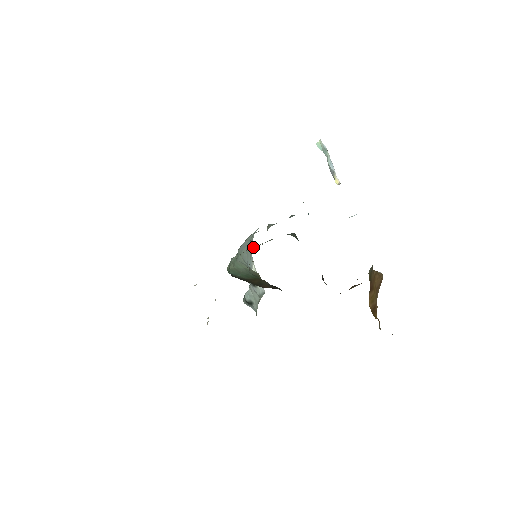
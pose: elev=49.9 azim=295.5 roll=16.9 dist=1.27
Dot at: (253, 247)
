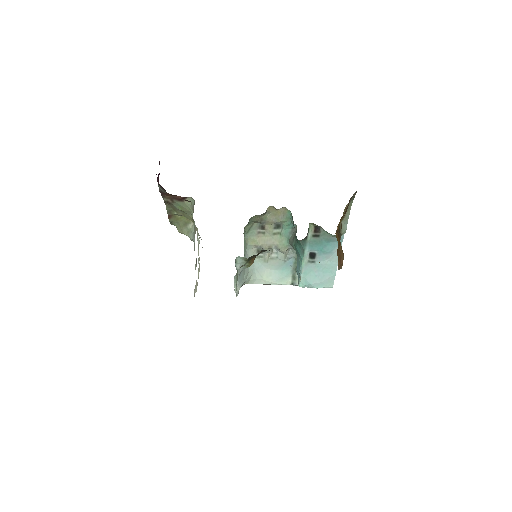
Dot at: (261, 242)
